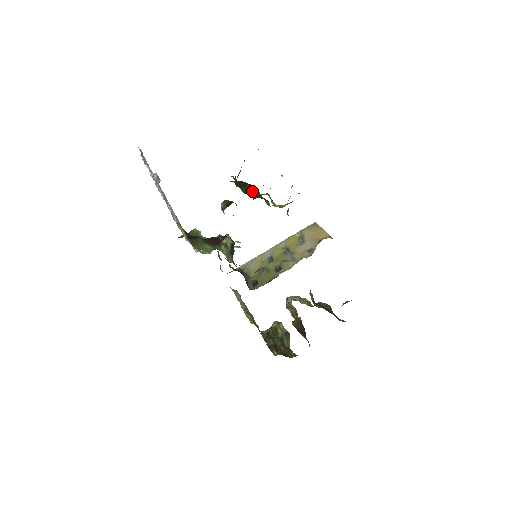
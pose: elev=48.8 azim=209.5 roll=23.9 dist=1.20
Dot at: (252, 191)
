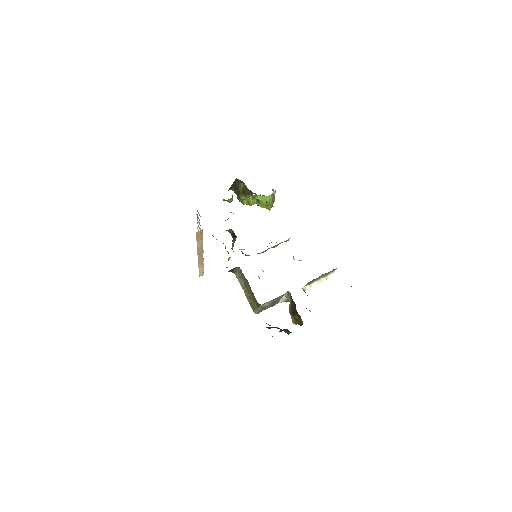
Dot at: (242, 189)
